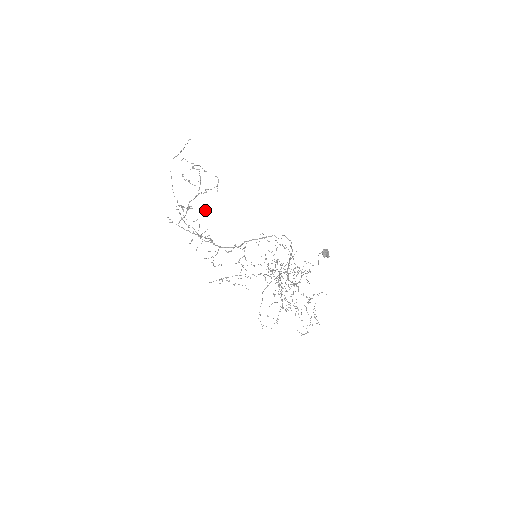
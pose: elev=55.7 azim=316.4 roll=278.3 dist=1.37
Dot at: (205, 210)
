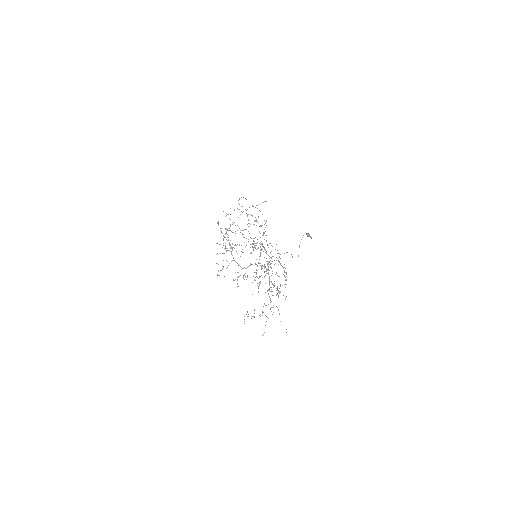
Dot at: (240, 256)
